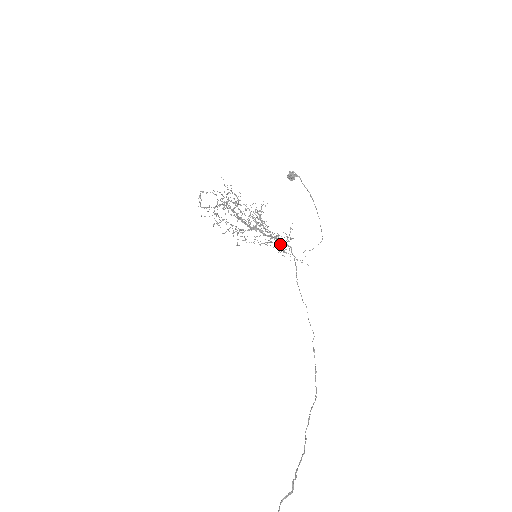
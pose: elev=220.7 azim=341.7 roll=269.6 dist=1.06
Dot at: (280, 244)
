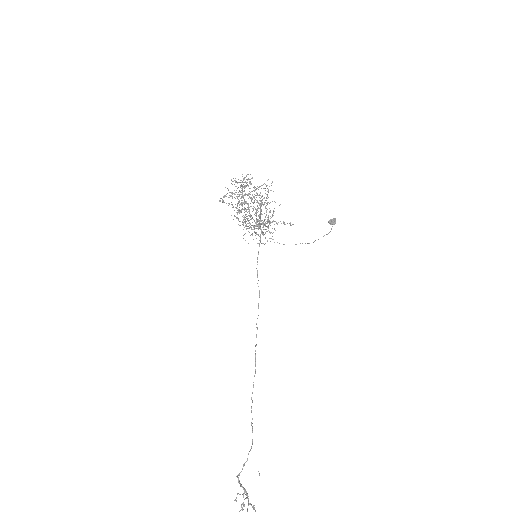
Dot at: occluded
